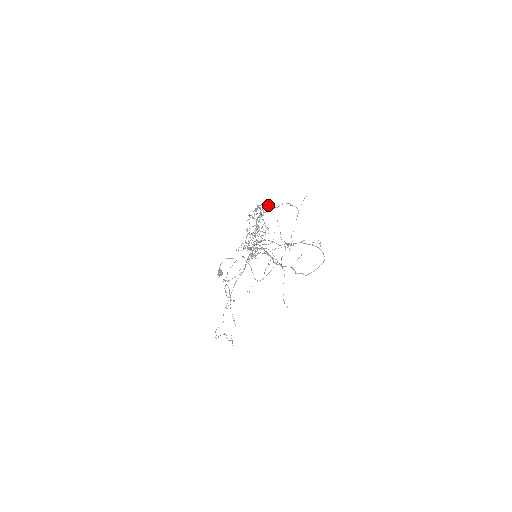
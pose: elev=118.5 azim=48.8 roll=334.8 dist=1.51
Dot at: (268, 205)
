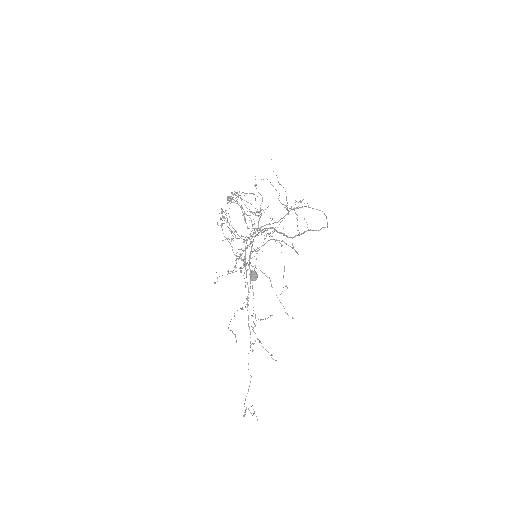
Dot at: (229, 200)
